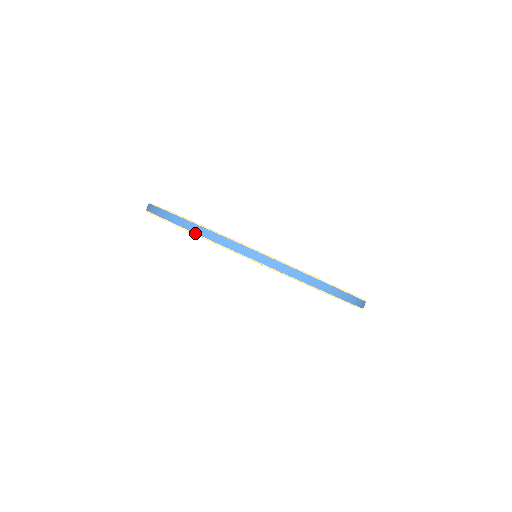
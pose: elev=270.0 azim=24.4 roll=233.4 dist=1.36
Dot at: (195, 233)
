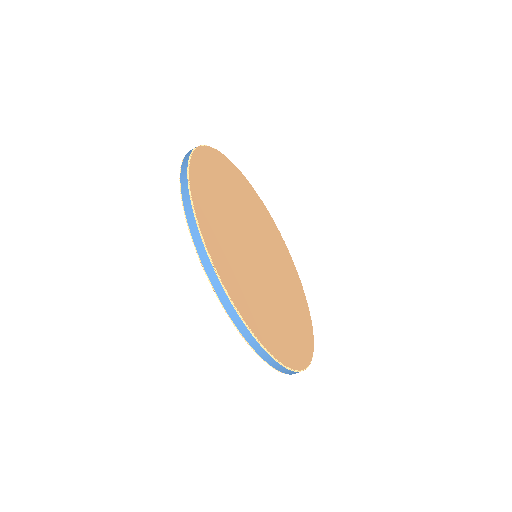
Dot at: (181, 187)
